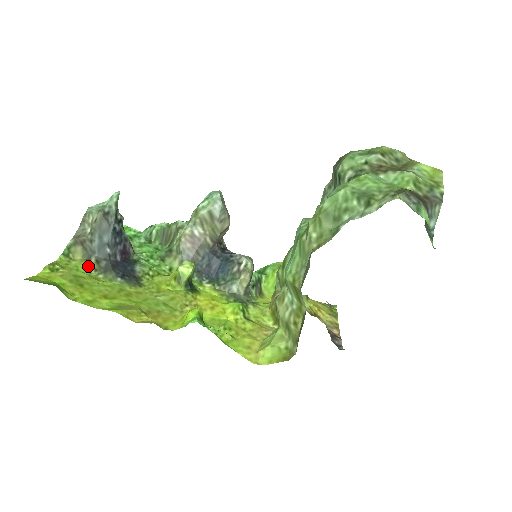
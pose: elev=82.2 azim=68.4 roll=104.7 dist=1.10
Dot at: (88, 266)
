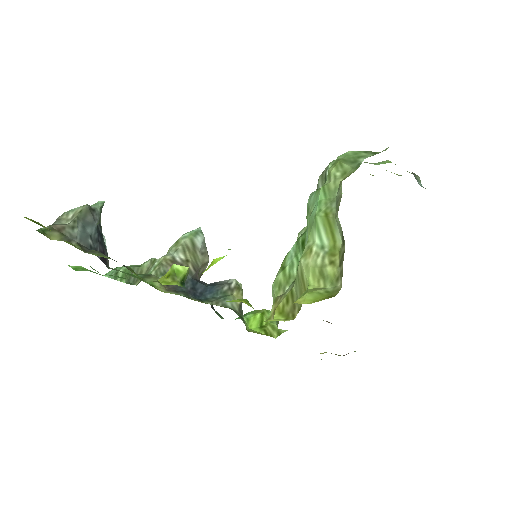
Dot at: (70, 243)
